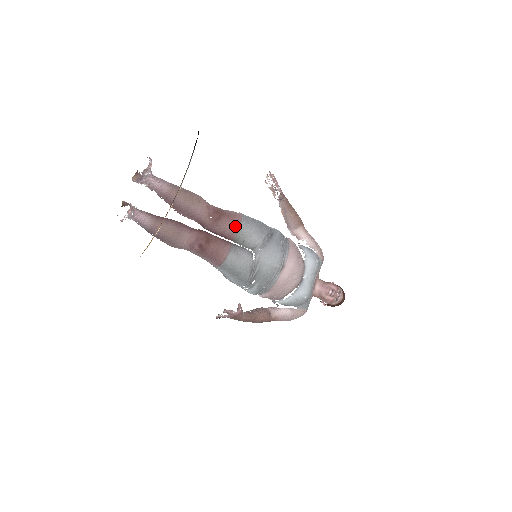
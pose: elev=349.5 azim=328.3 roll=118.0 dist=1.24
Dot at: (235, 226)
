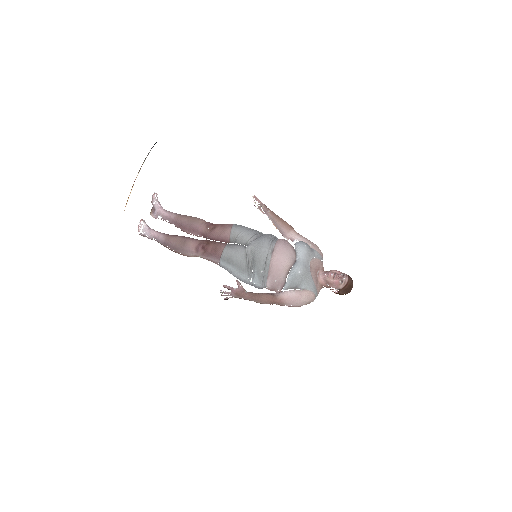
Dot at: (227, 230)
